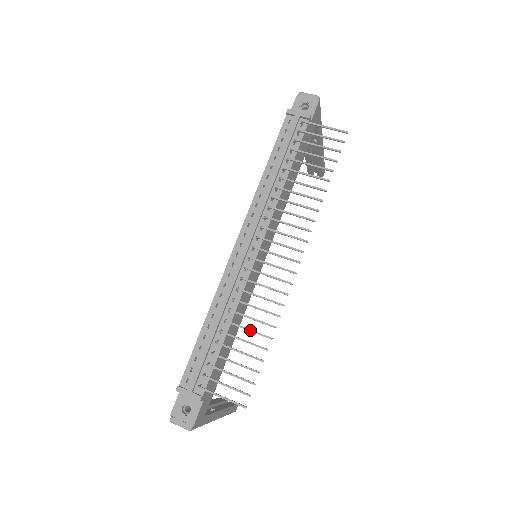
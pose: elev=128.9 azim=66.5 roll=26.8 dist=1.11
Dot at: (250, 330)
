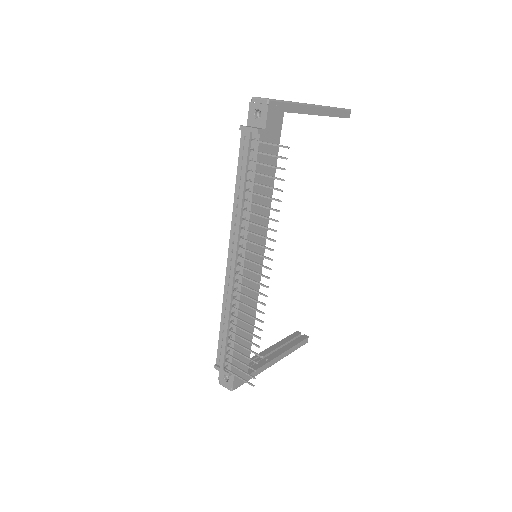
Dot at: (246, 331)
